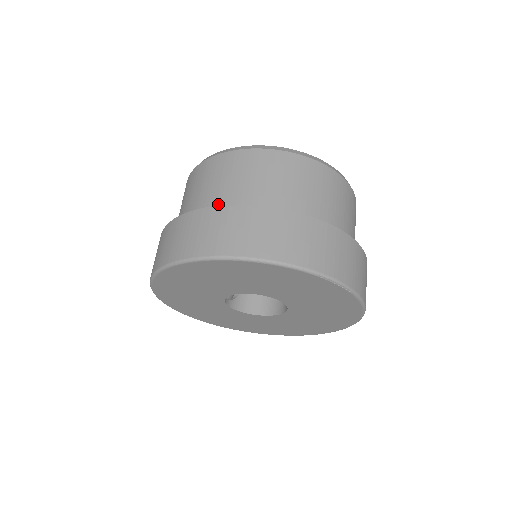
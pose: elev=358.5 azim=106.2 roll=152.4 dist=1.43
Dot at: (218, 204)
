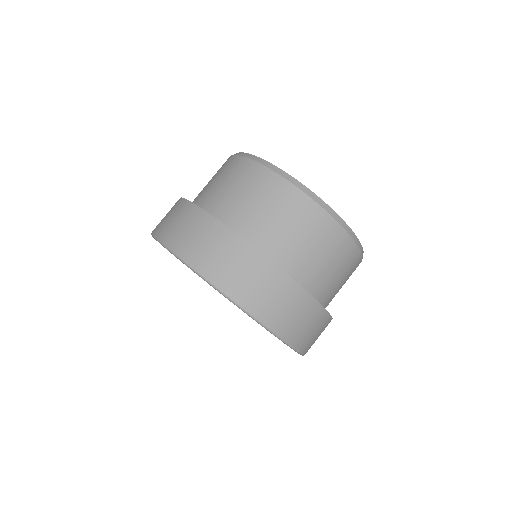
Dot at: occluded
